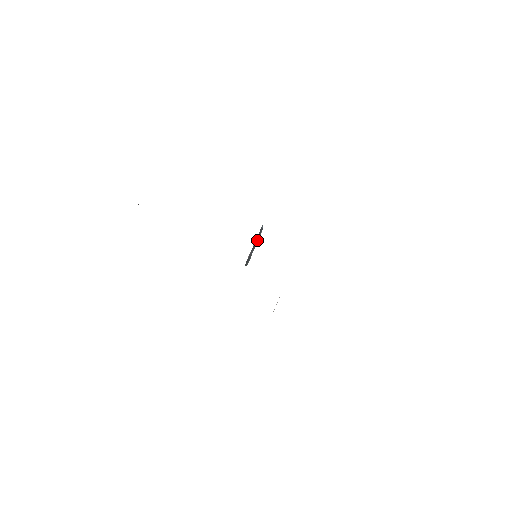
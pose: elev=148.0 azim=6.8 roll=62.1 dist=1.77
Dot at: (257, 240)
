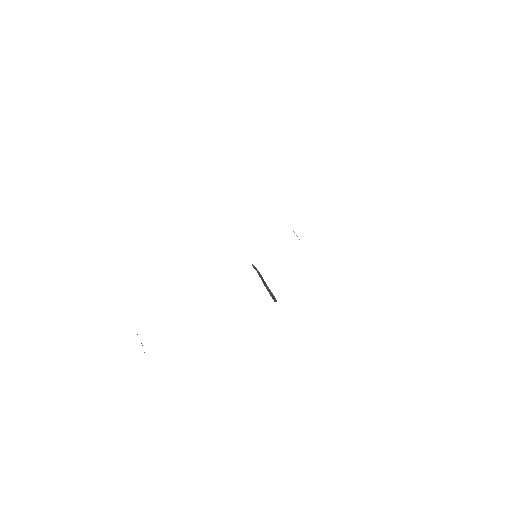
Dot at: (261, 277)
